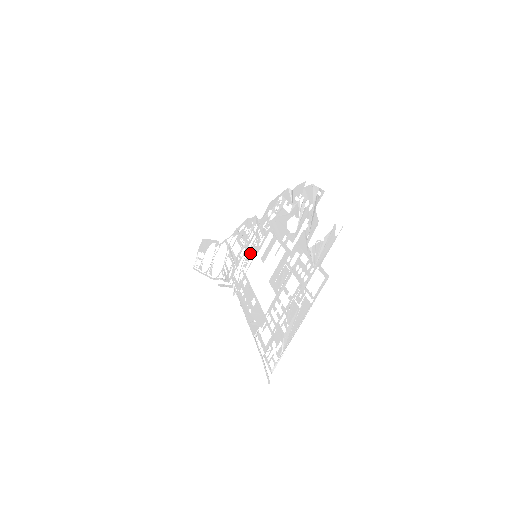
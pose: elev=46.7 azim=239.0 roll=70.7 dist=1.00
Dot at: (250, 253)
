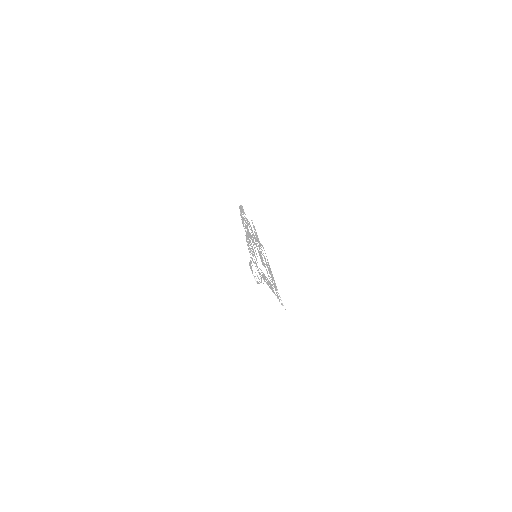
Dot at: (255, 256)
